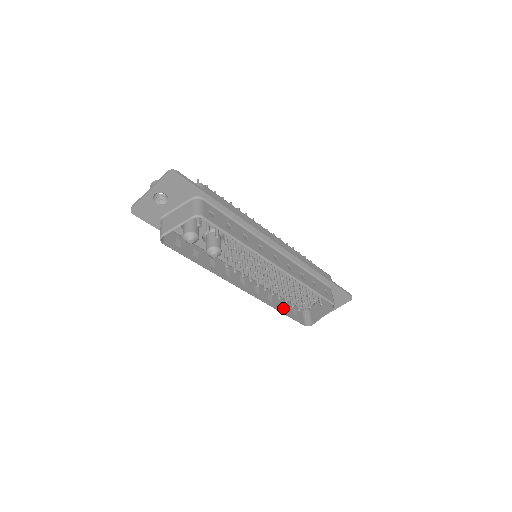
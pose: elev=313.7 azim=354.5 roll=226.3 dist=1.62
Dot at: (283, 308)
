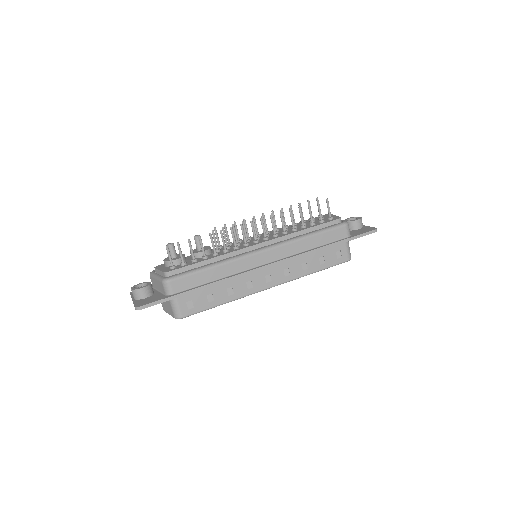
Dot at: occluded
